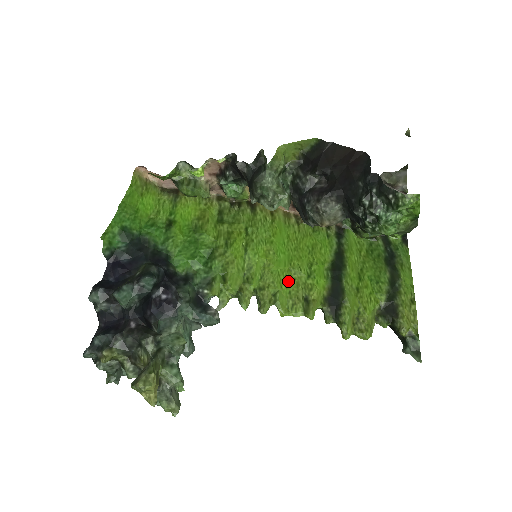
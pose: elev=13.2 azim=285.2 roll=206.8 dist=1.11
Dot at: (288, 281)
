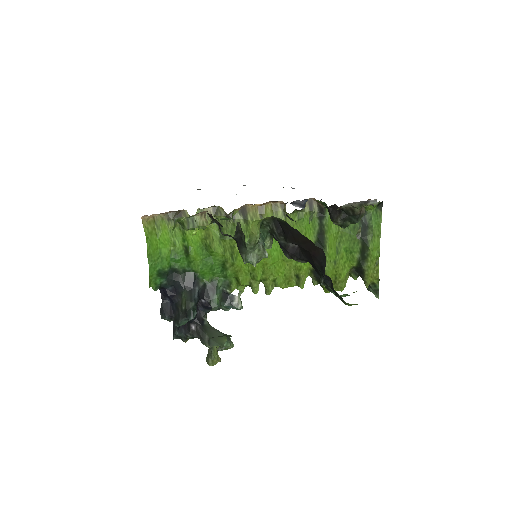
Dot at: (283, 269)
